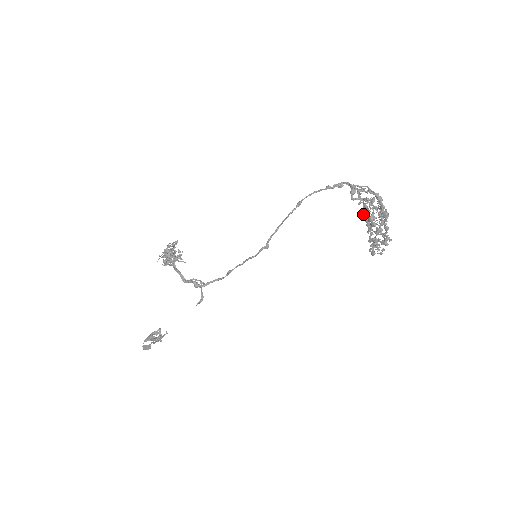
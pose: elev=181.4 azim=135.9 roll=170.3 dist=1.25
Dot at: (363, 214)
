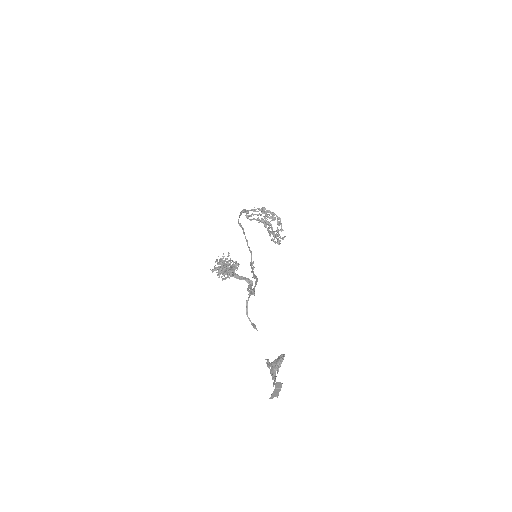
Dot at: (263, 221)
